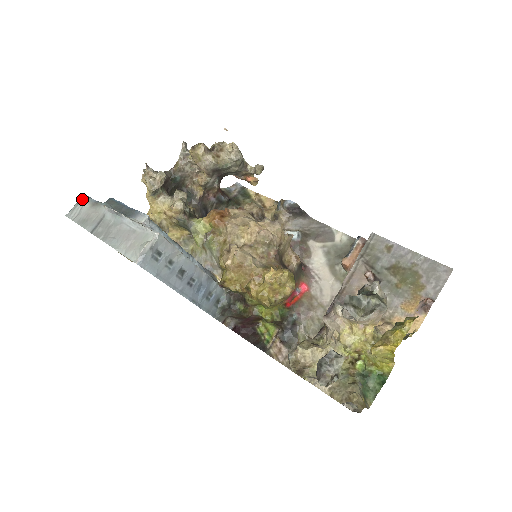
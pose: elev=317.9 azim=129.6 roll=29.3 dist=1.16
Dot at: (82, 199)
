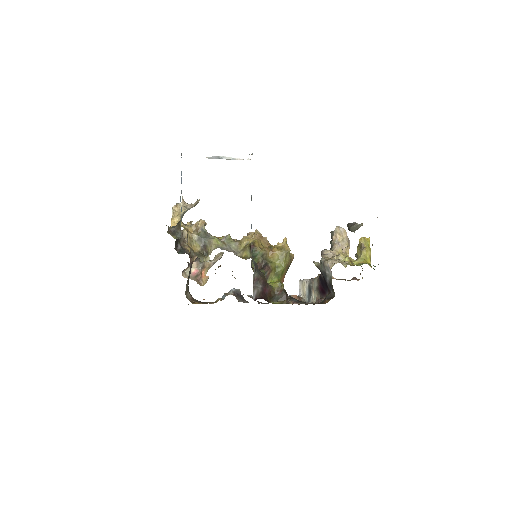
Dot at: occluded
